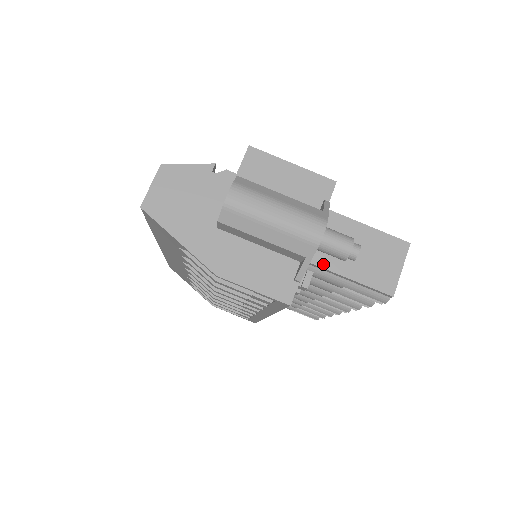
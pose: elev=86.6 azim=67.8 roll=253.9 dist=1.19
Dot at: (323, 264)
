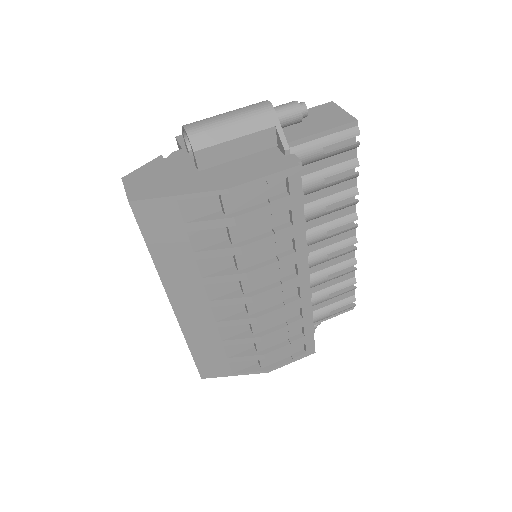
Dot at: (293, 139)
